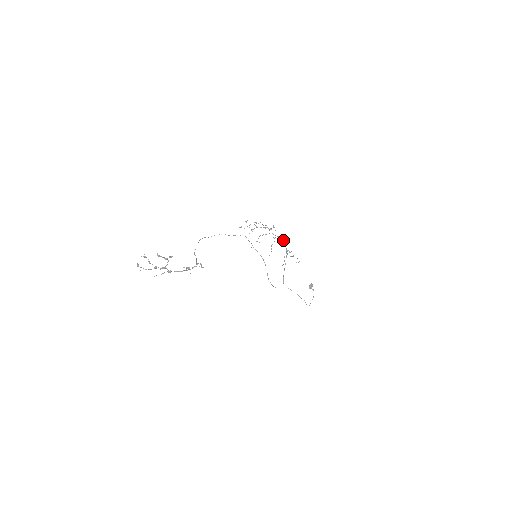
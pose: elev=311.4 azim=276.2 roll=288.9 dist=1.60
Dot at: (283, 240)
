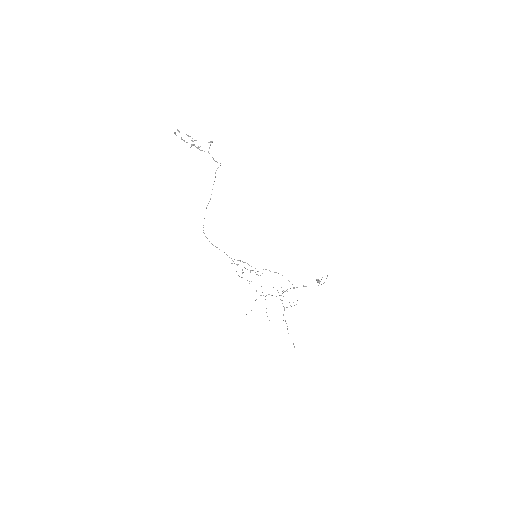
Dot at: occluded
